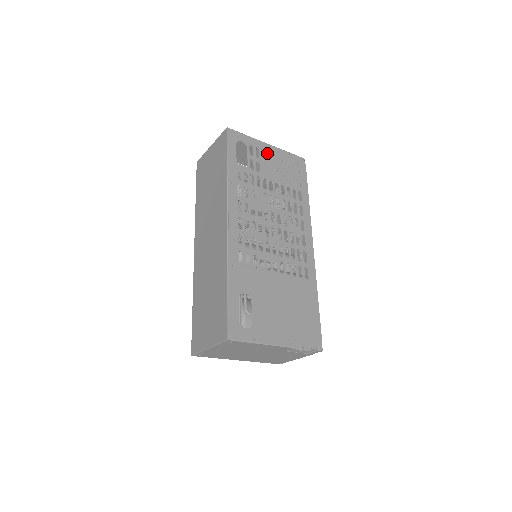
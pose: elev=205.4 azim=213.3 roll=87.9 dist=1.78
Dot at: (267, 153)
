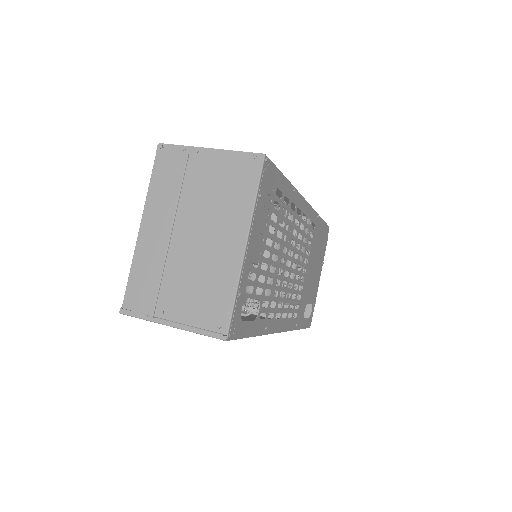
Dot at: (254, 254)
